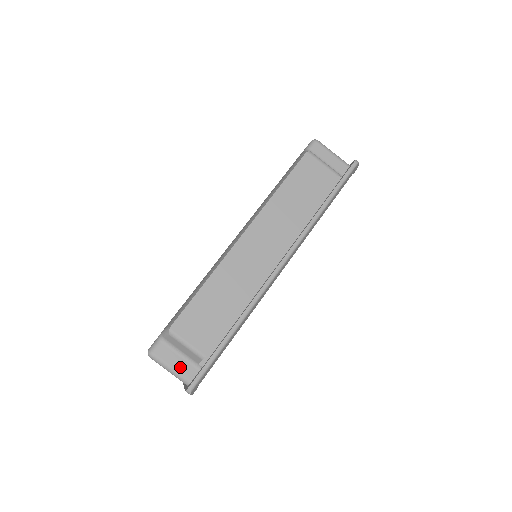
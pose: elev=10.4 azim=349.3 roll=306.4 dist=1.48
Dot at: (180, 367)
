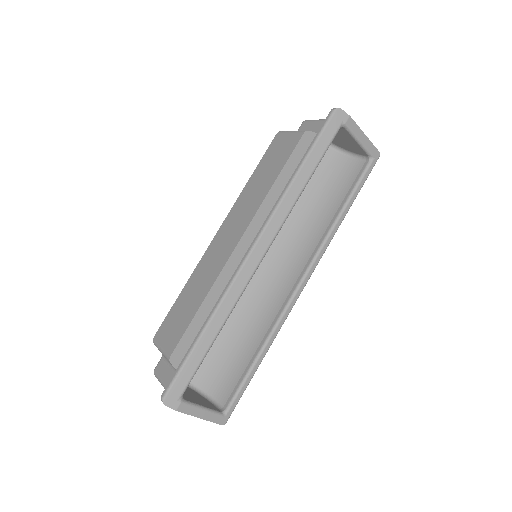
Dot at: (168, 380)
